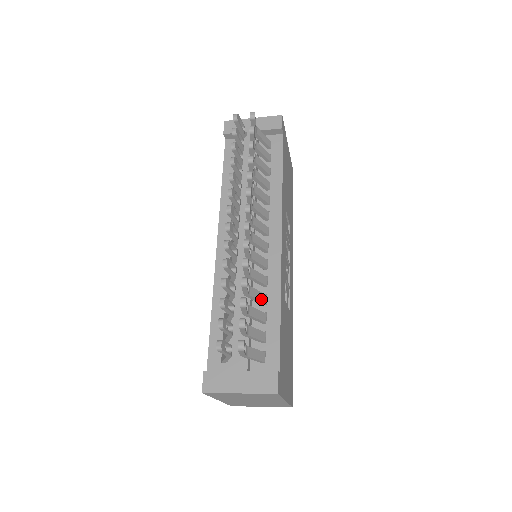
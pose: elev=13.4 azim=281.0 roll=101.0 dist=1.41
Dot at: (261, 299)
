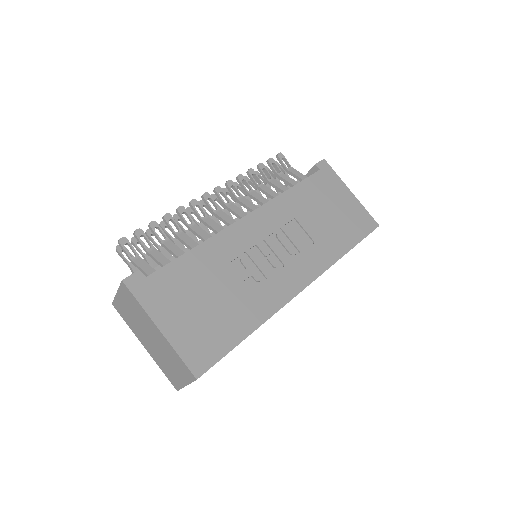
Dot at: (190, 245)
